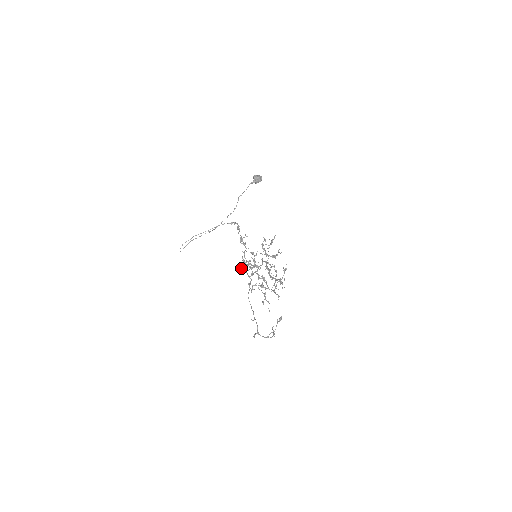
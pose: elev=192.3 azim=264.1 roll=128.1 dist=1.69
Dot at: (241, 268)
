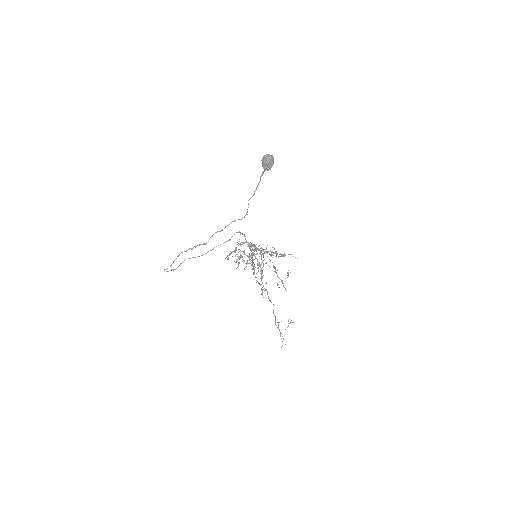
Dot at: occluded
